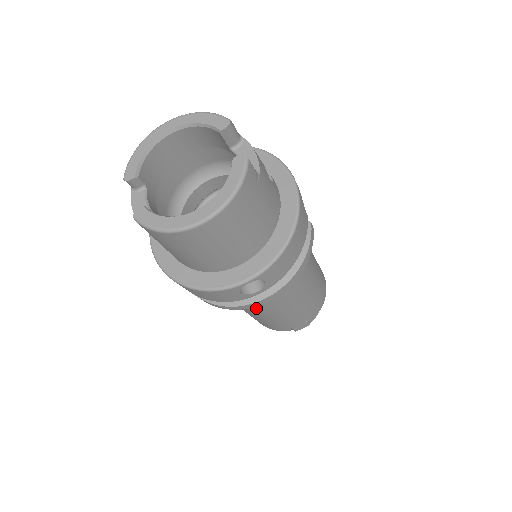
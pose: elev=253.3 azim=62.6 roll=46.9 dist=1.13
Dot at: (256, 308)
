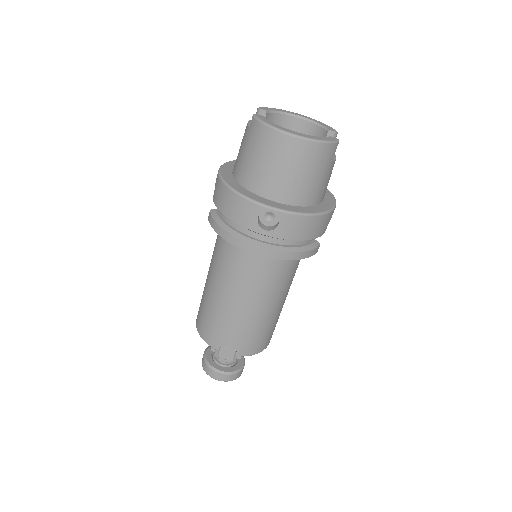
Dot at: (229, 280)
